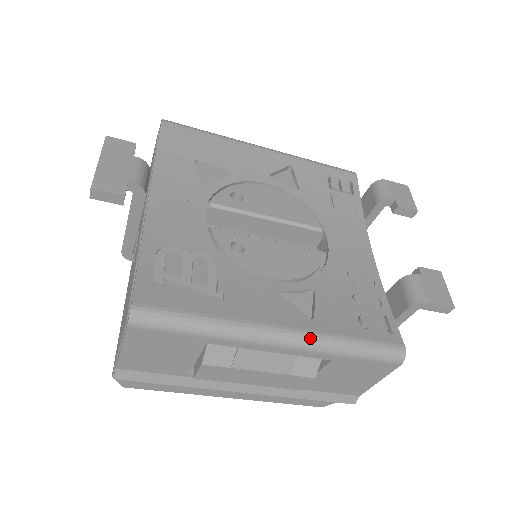
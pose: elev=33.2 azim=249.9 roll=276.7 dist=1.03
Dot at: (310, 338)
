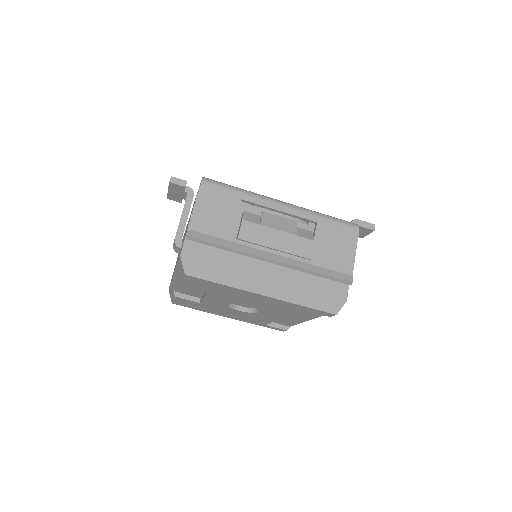
Dot at: (299, 207)
